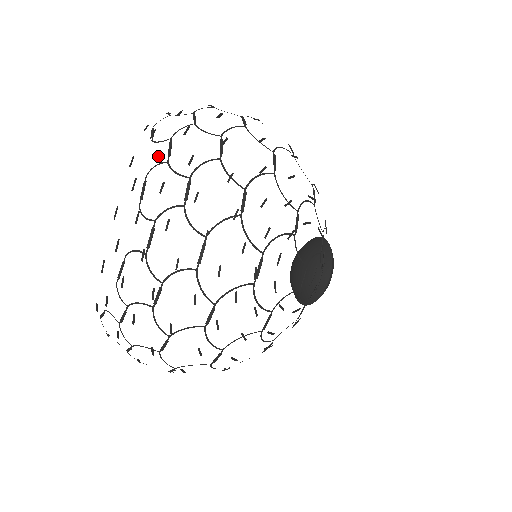
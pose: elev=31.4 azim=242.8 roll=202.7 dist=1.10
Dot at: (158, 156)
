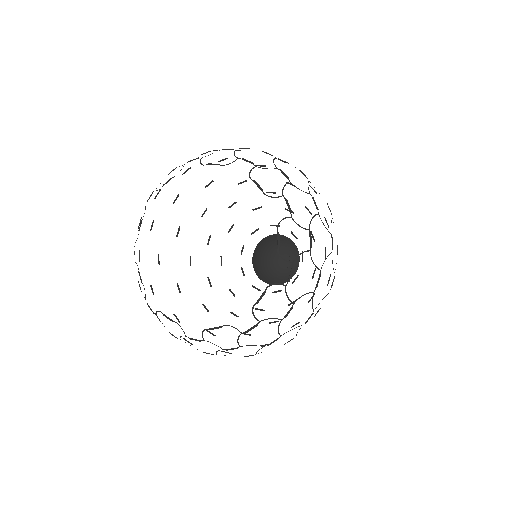
Dot at: (139, 224)
